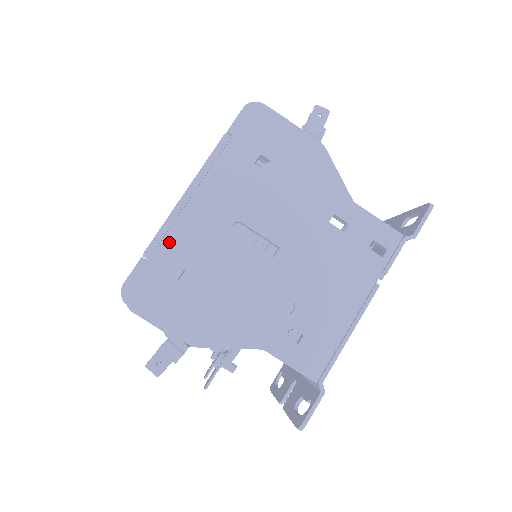
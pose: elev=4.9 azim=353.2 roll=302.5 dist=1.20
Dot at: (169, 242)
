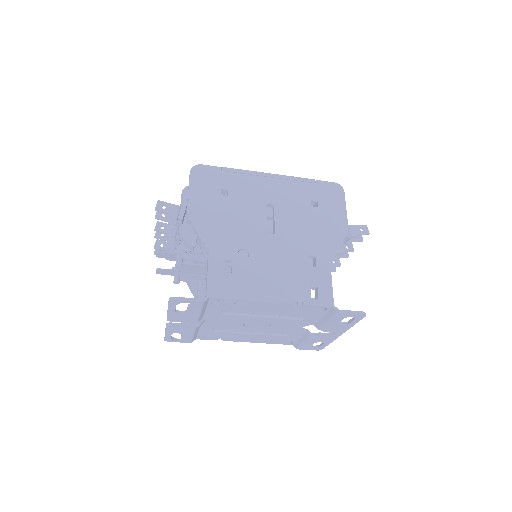
Dot at: (238, 176)
